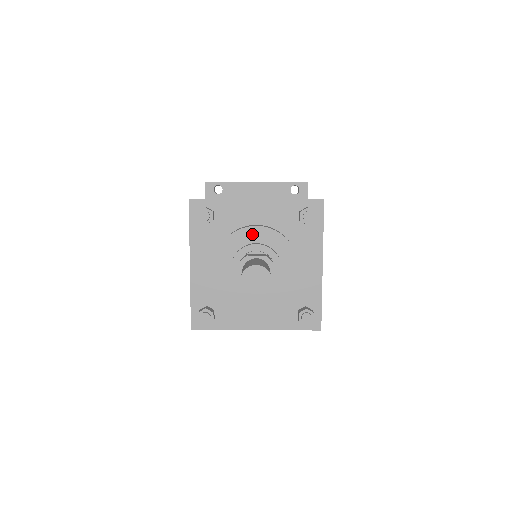
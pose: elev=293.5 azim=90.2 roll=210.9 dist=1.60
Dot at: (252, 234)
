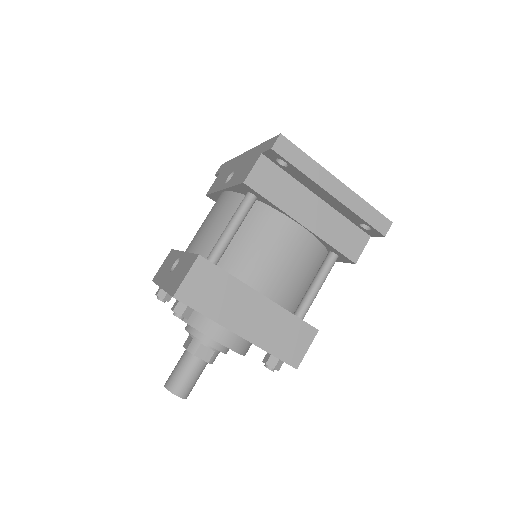
Dot at: occluded
